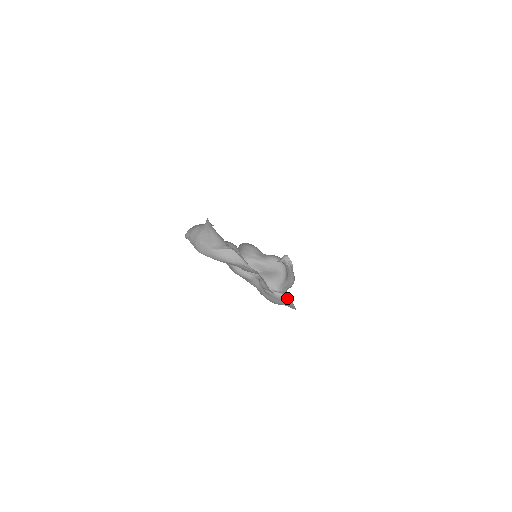
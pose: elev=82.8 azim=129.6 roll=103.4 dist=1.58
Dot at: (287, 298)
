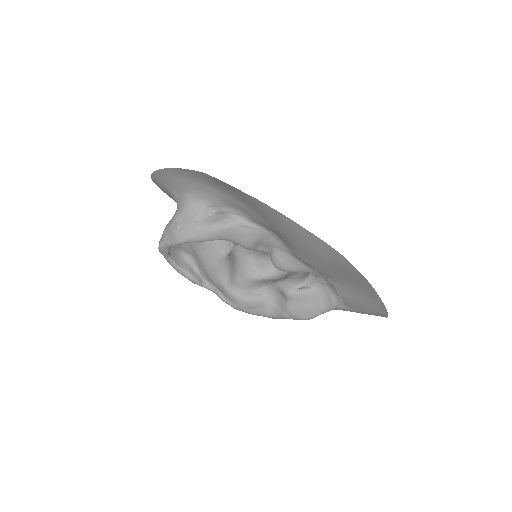
Dot at: (318, 287)
